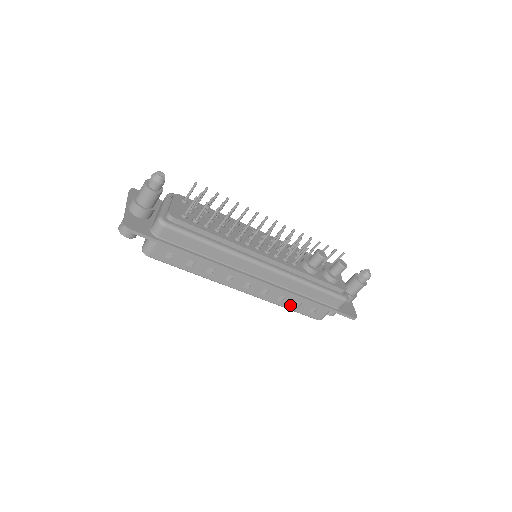
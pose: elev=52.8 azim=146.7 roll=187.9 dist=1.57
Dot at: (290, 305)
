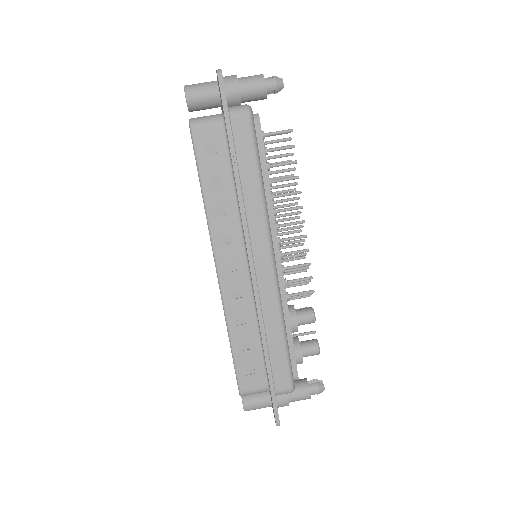
Dot at: (238, 340)
